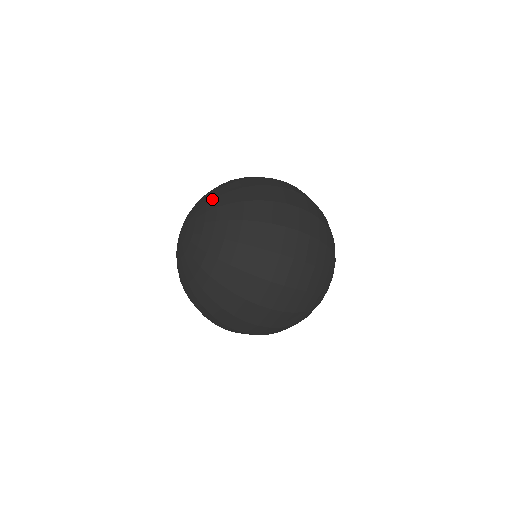
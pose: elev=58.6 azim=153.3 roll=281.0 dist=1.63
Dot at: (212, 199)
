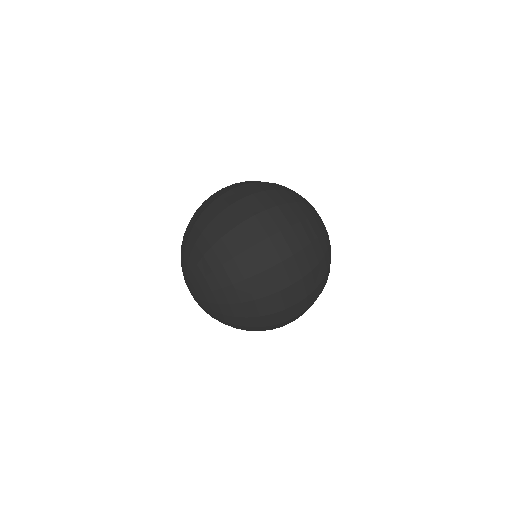
Dot at: (184, 252)
